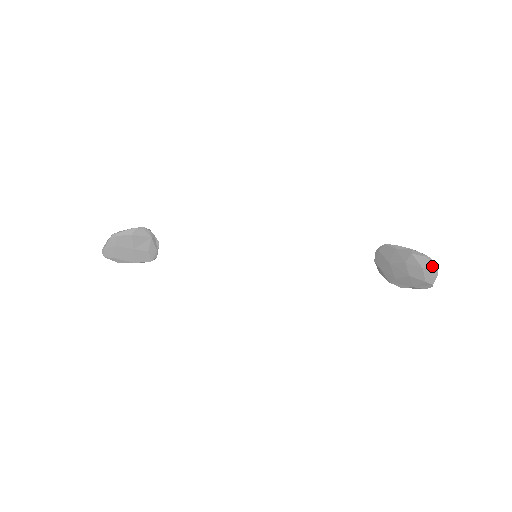
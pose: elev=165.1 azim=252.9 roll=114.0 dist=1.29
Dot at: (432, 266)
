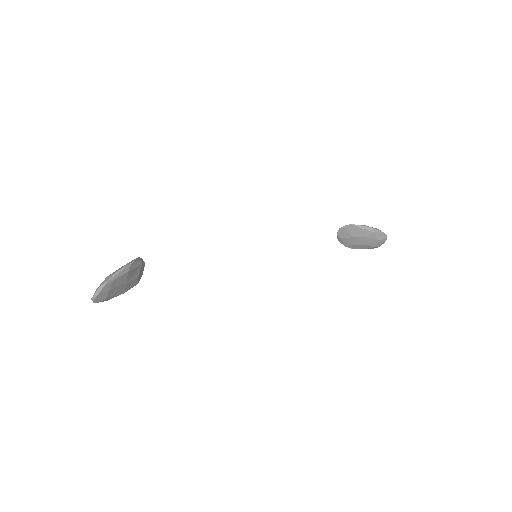
Dot at: (384, 238)
